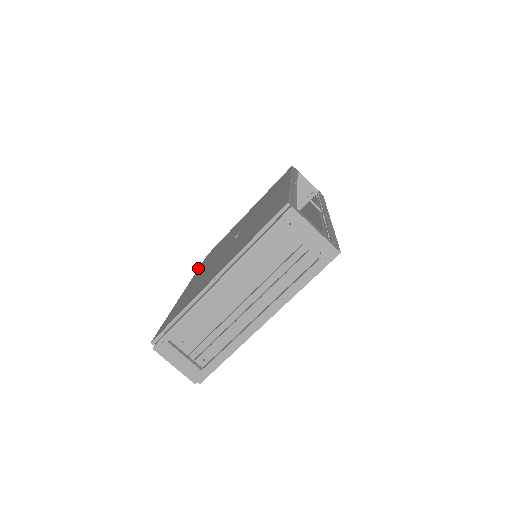
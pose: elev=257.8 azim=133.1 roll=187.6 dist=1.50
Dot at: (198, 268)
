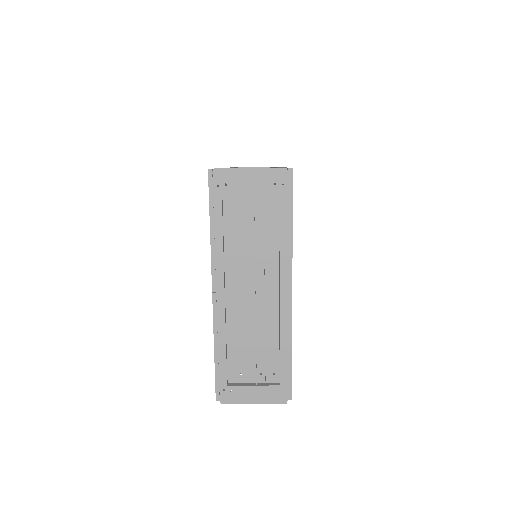
Dot at: occluded
